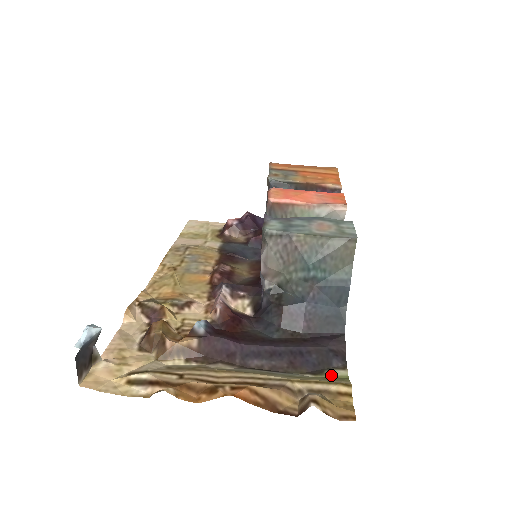
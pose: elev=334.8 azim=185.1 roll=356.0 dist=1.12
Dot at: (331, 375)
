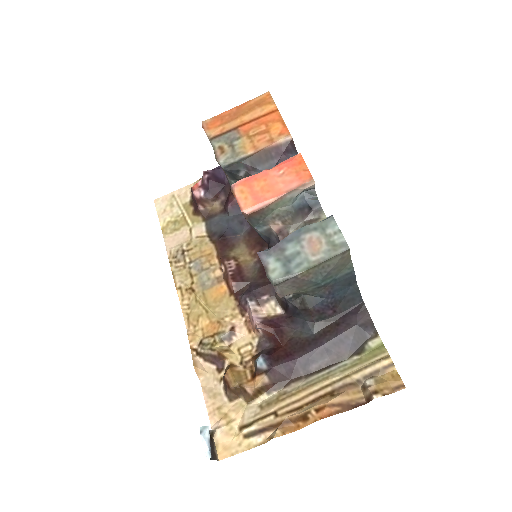
Dot at: (370, 349)
